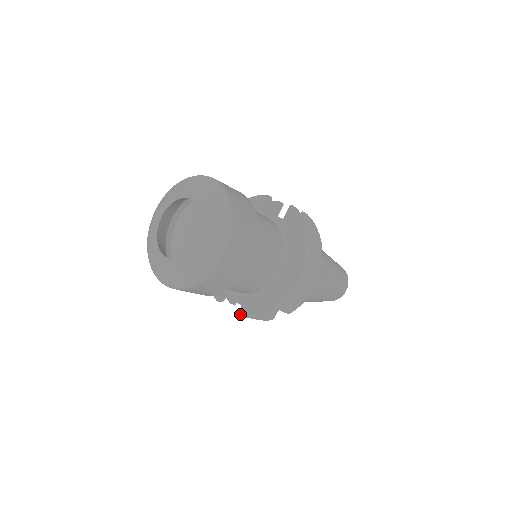
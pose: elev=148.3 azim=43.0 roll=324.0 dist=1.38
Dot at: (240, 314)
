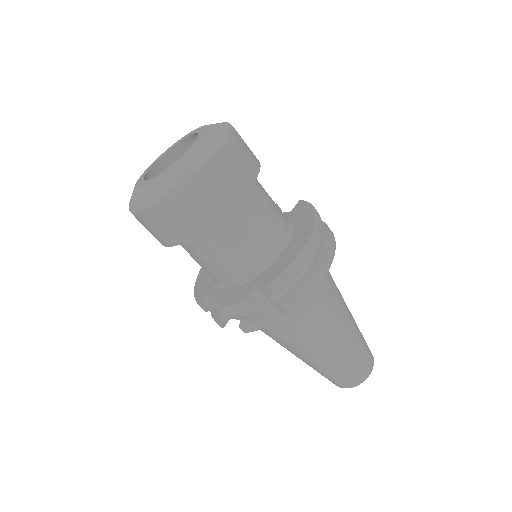
Dot at: (225, 305)
